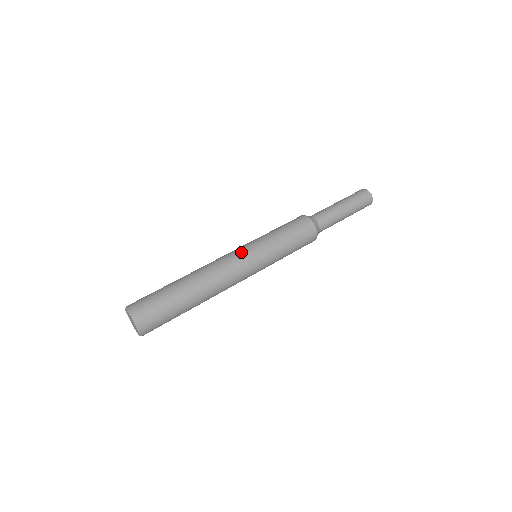
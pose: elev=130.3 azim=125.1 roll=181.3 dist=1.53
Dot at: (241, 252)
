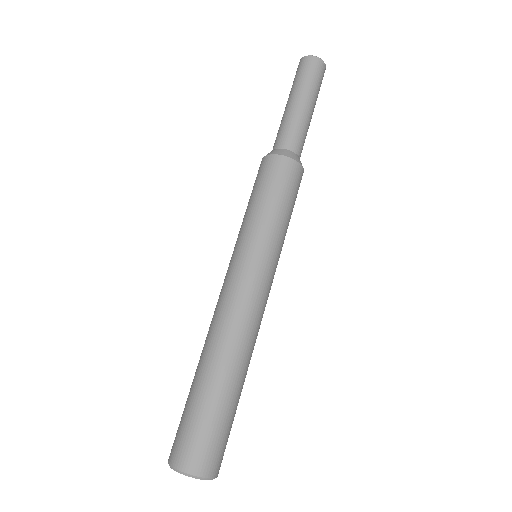
Dot at: (266, 281)
